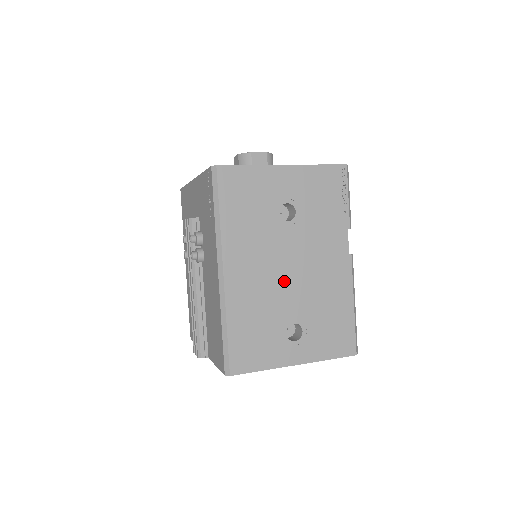
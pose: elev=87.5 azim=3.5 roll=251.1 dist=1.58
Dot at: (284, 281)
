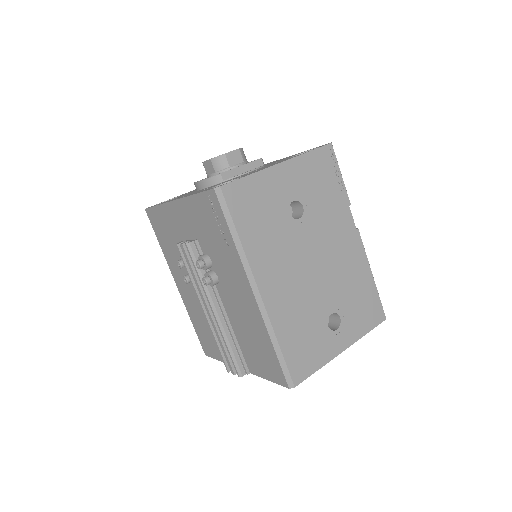
Dot at: (312, 278)
